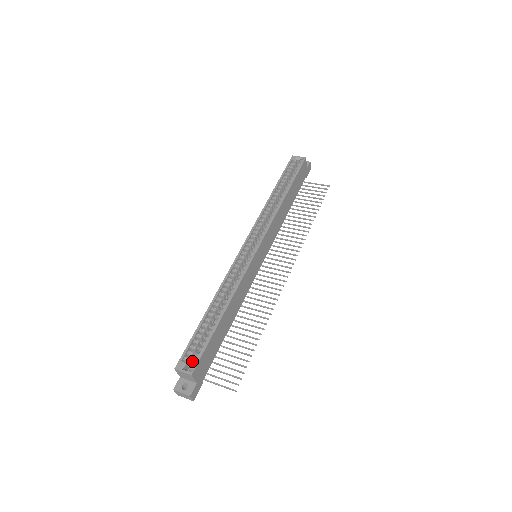
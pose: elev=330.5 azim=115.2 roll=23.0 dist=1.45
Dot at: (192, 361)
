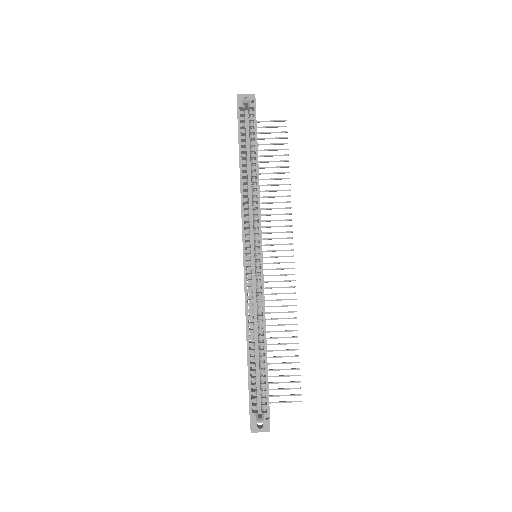
Dot at: occluded
